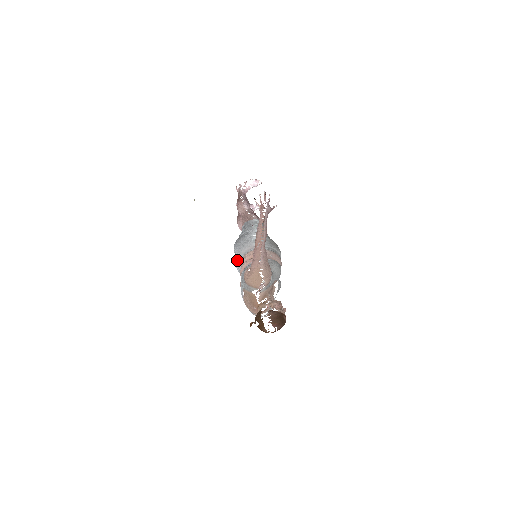
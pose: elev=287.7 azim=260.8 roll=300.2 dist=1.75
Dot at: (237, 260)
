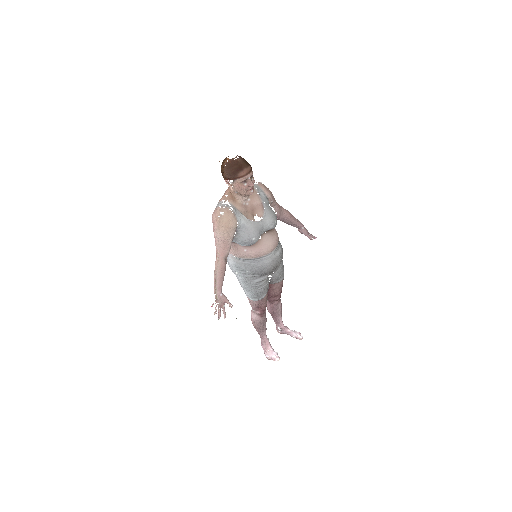
Dot at: occluded
